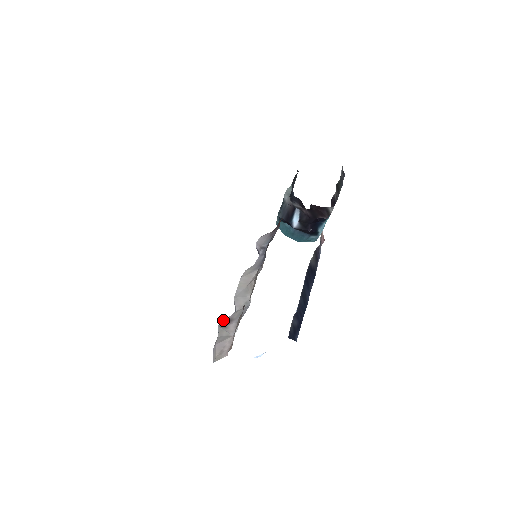
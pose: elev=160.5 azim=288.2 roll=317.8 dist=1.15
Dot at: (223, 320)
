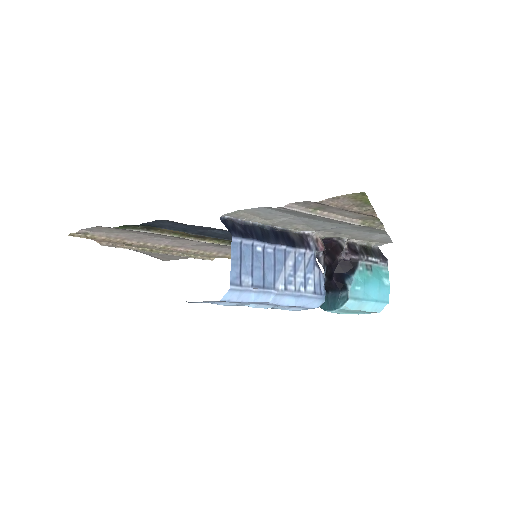
Dot at: occluded
